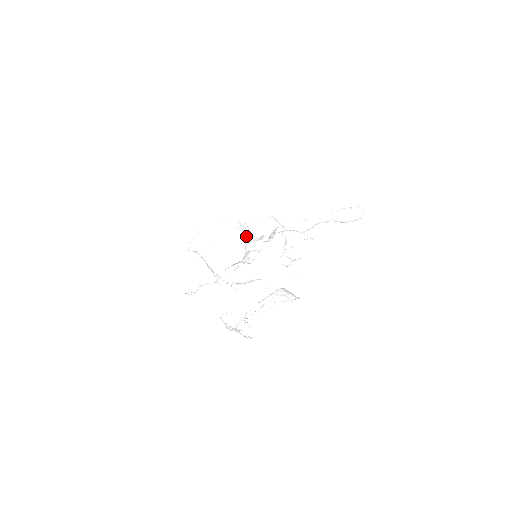
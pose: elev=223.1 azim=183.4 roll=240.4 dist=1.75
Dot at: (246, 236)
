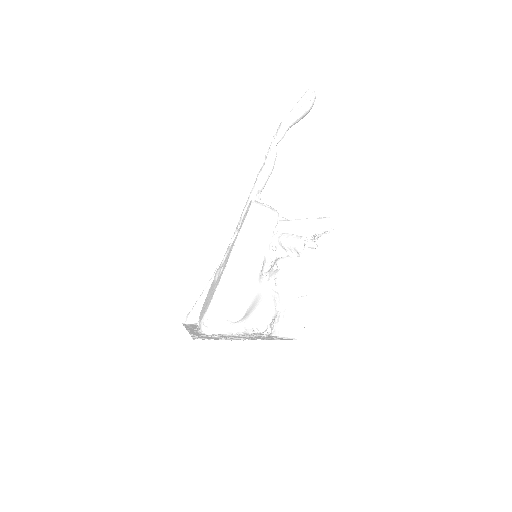
Dot at: (260, 270)
